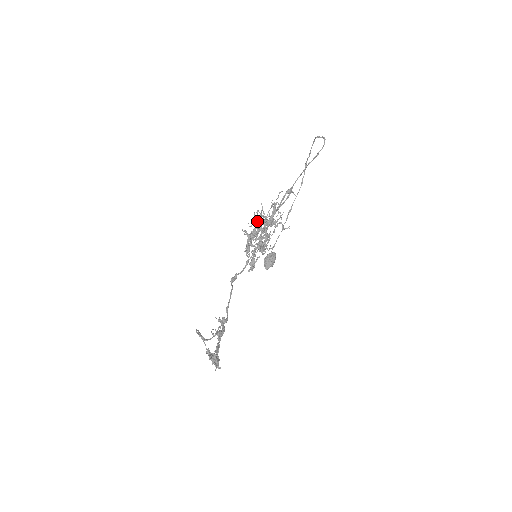
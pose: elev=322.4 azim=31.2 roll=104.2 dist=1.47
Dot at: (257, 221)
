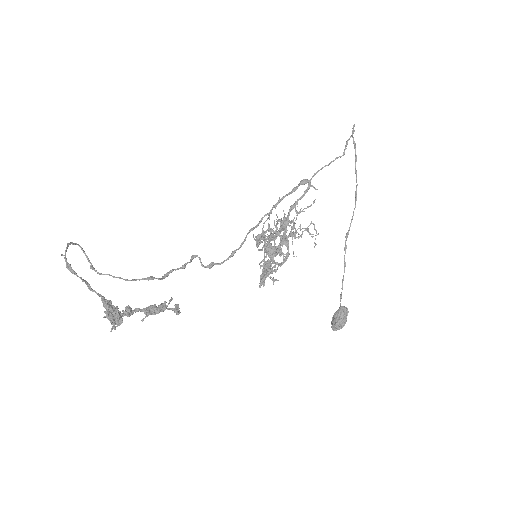
Dot at: occluded
